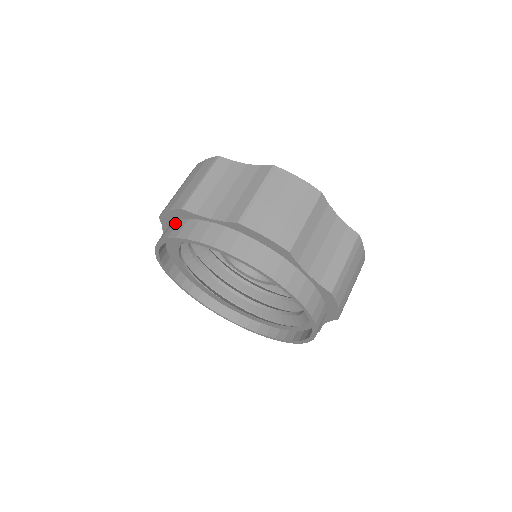
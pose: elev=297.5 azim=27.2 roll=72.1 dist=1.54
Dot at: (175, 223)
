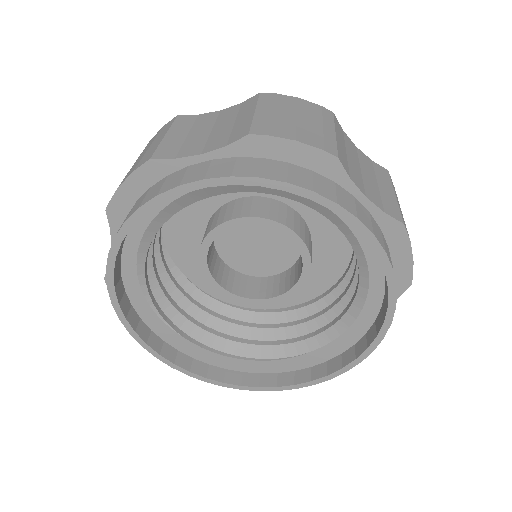
Dot at: occluded
